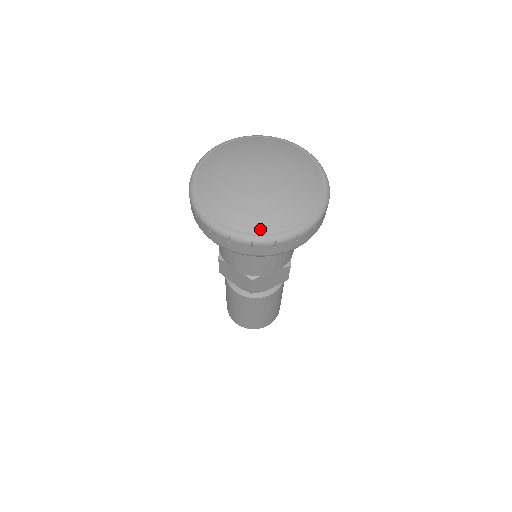
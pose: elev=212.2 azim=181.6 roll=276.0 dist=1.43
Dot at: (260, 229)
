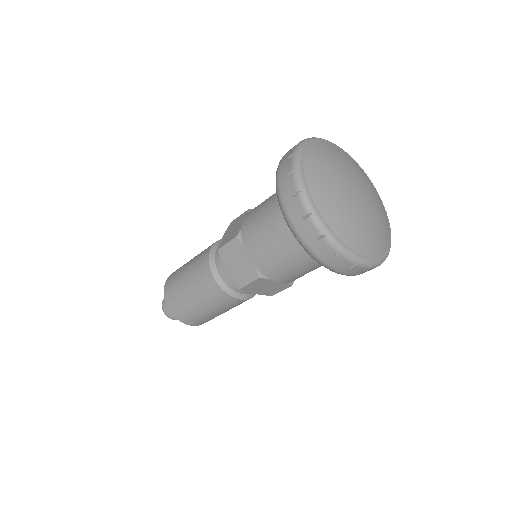
Dot at: (384, 248)
